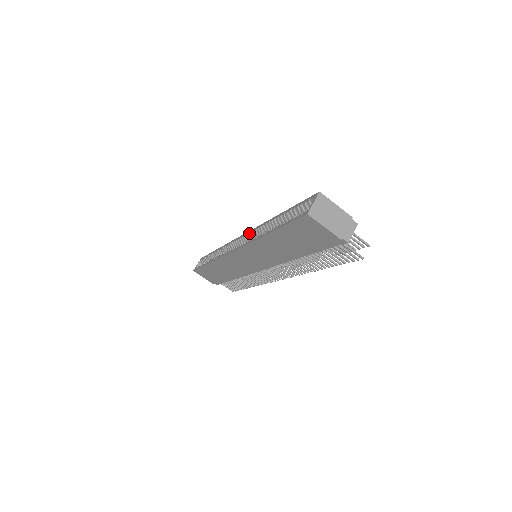
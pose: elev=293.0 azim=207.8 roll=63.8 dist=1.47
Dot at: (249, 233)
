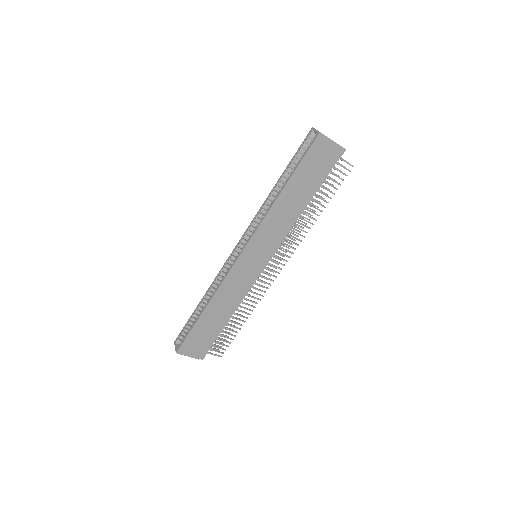
Dot at: (249, 228)
